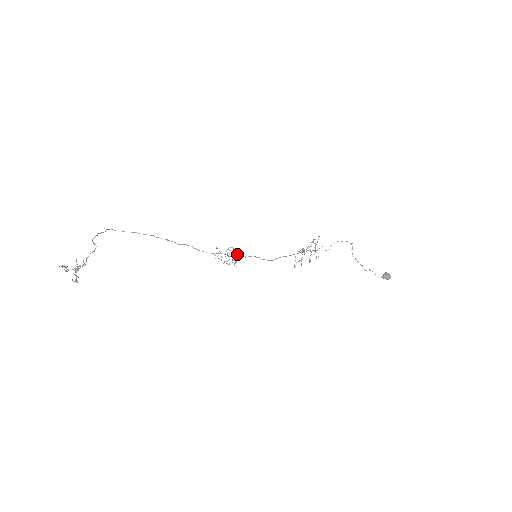
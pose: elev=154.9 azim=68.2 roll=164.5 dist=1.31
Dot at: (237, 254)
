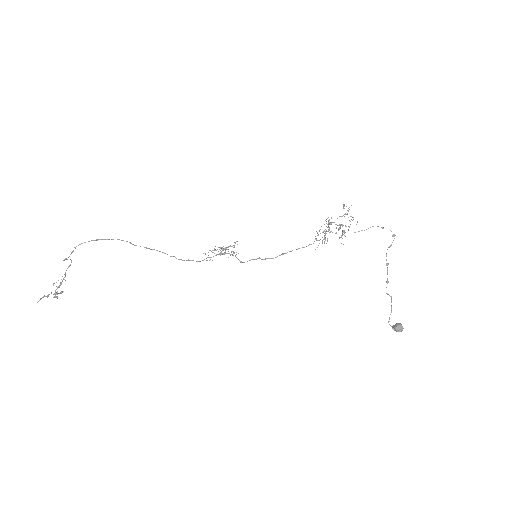
Dot at: (232, 255)
